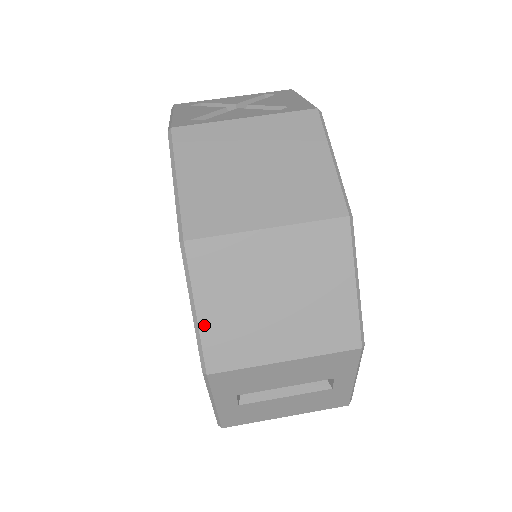
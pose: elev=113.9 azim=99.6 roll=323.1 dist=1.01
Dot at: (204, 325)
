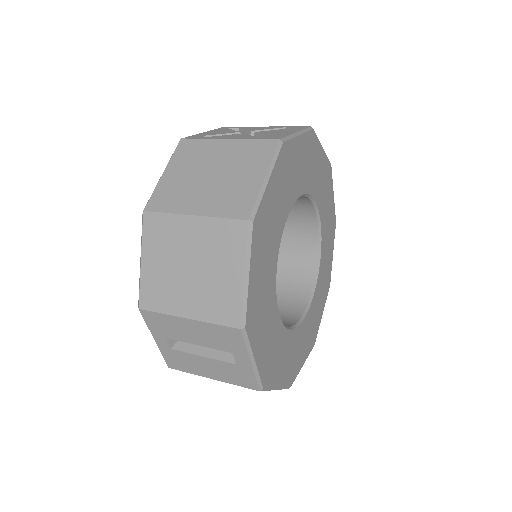
Dot at: (144, 273)
